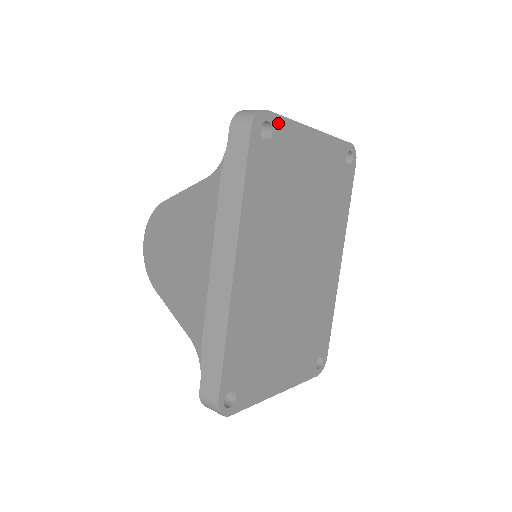
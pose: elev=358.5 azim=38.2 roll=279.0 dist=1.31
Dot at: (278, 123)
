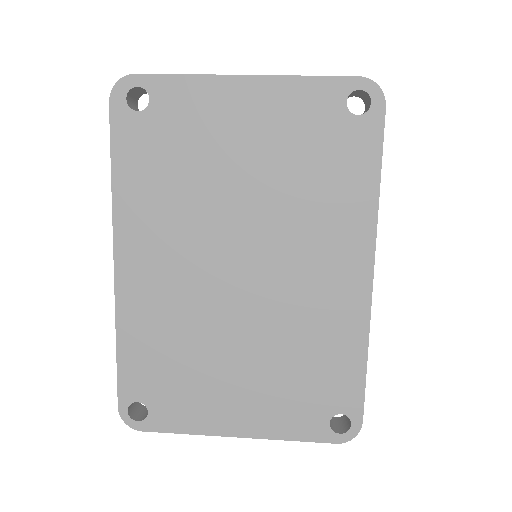
Dot at: (158, 85)
